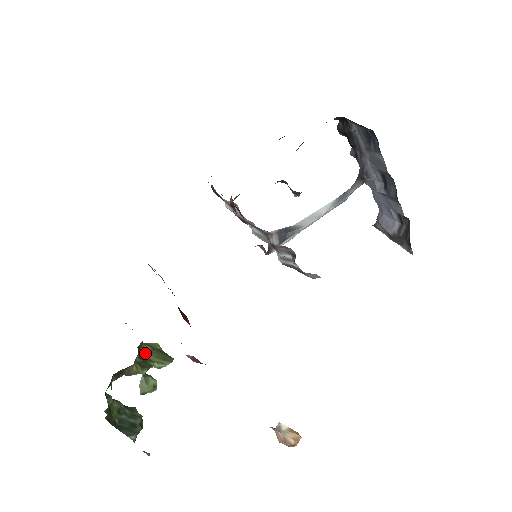
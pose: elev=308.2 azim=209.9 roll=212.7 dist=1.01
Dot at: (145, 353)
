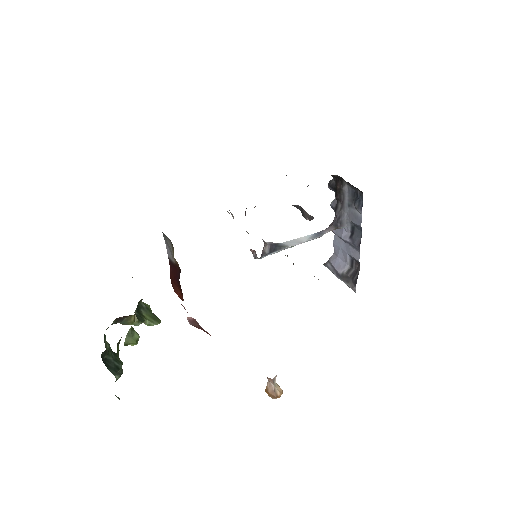
Dot at: (141, 309)
